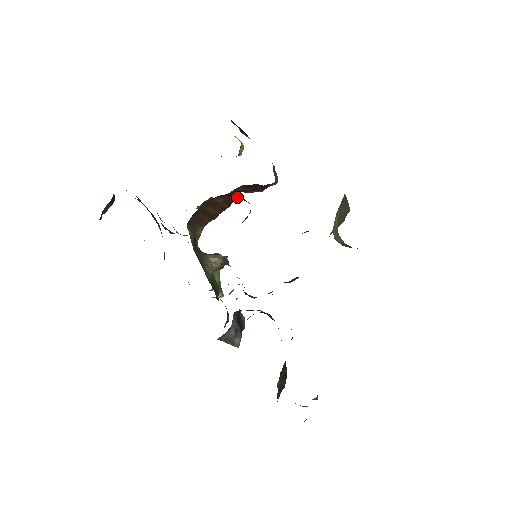
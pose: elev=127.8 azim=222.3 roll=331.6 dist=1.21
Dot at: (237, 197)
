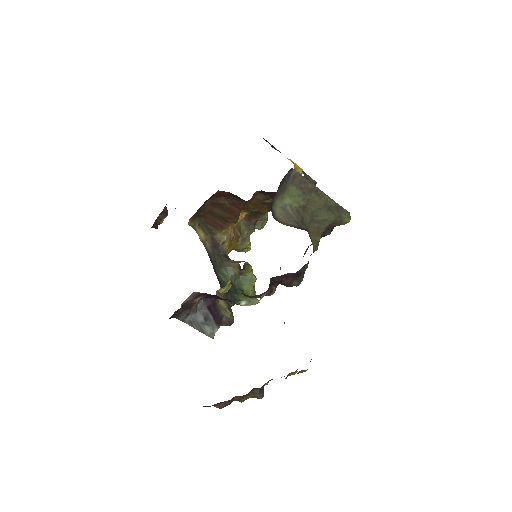
Dot at: (241, 199)
